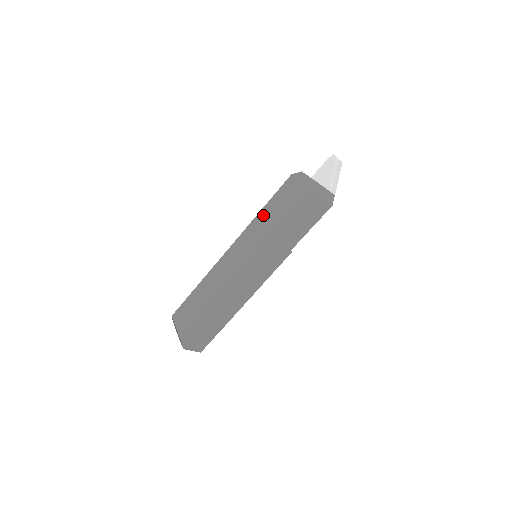
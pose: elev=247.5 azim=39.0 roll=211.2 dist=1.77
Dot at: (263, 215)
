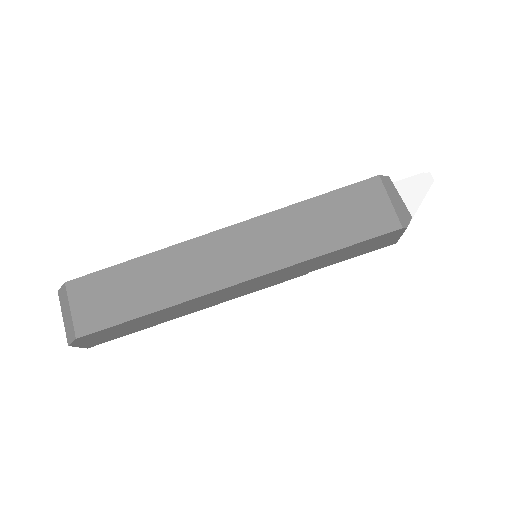
Dot at: (308, 211)
